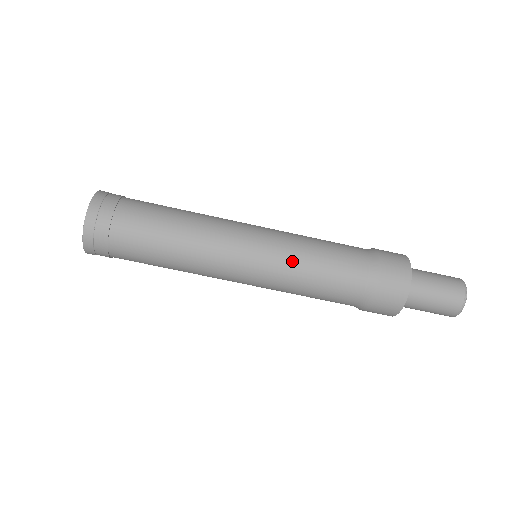
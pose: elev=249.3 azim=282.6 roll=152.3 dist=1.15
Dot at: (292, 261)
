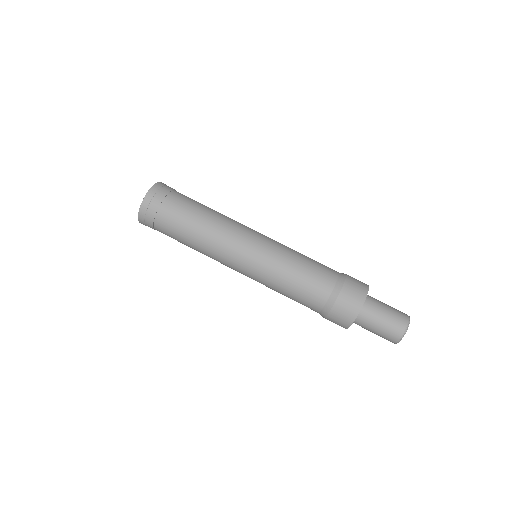
Dot at: (285, 251)
